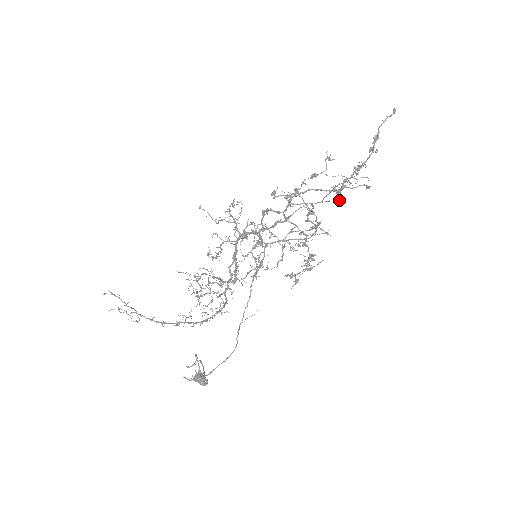
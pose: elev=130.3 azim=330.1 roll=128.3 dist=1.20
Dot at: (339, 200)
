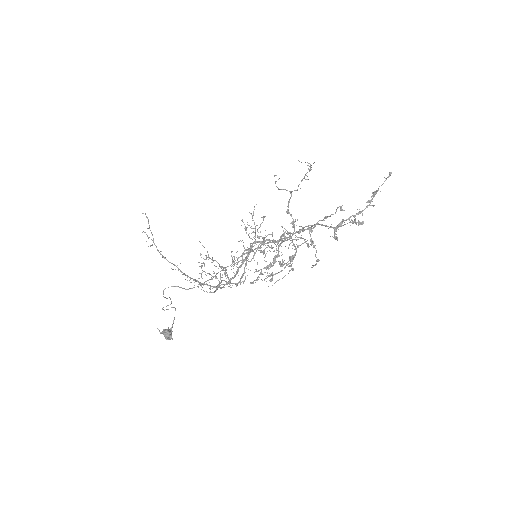
Dot at: (336, 239)
